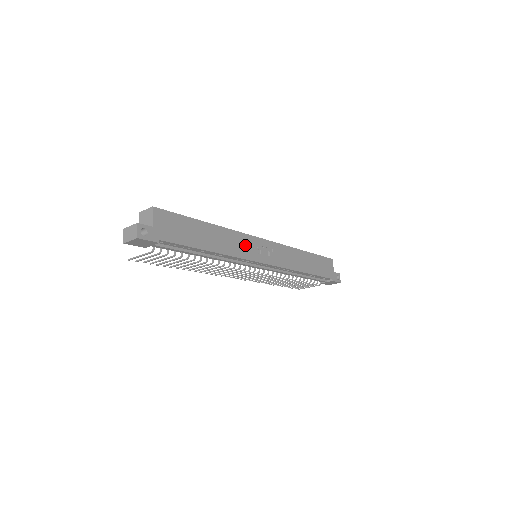
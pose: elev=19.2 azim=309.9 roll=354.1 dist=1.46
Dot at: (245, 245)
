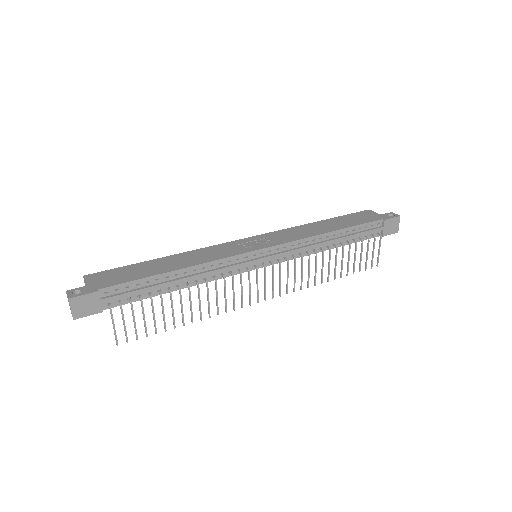
Dot at: (222, 250)
